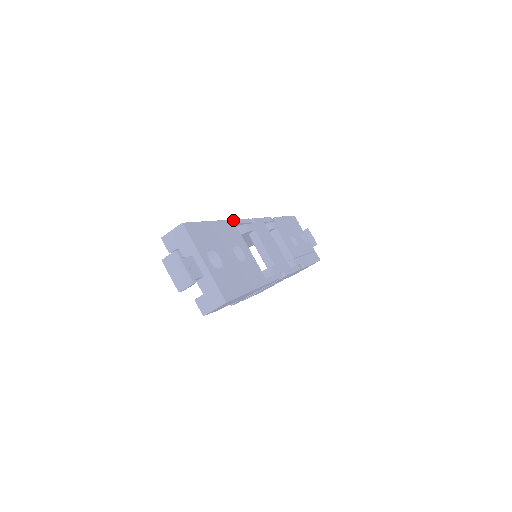
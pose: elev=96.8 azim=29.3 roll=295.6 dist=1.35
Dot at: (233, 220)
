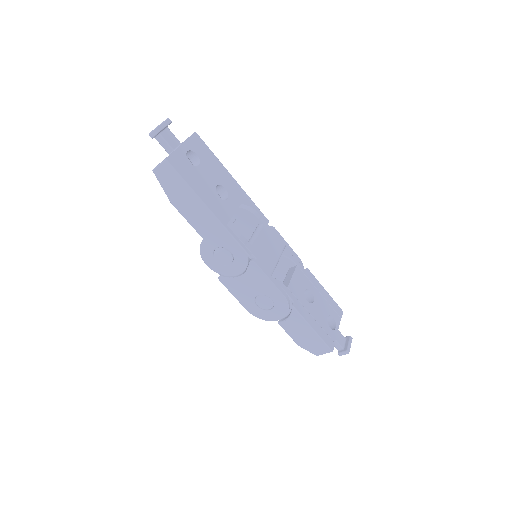
Dot at: occluded
